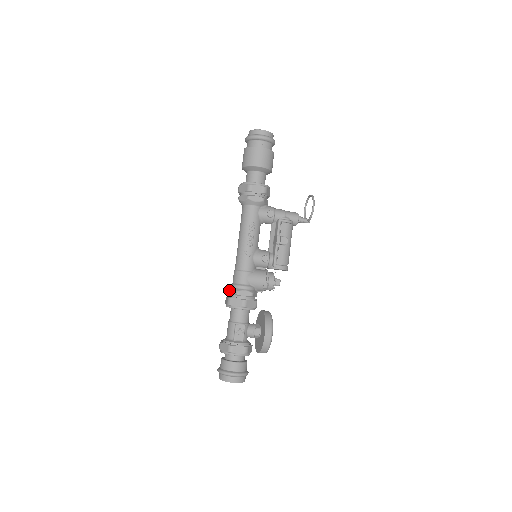
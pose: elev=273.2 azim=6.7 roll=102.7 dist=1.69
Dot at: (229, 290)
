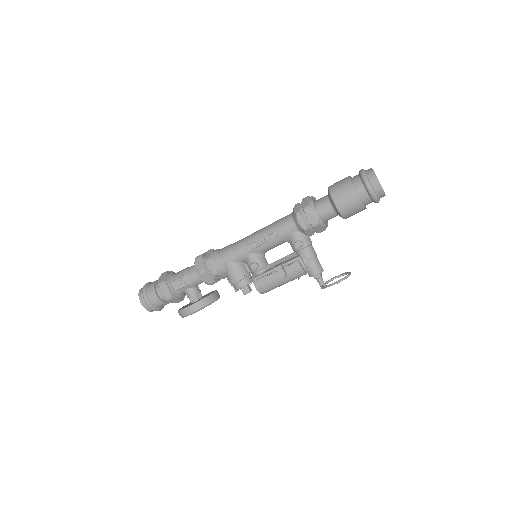
Dot at: (210, 251)
